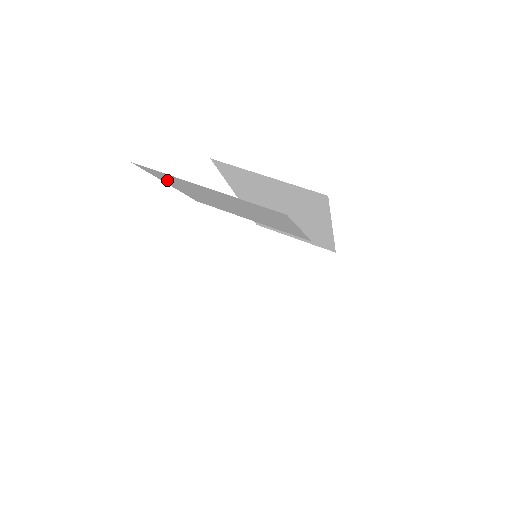
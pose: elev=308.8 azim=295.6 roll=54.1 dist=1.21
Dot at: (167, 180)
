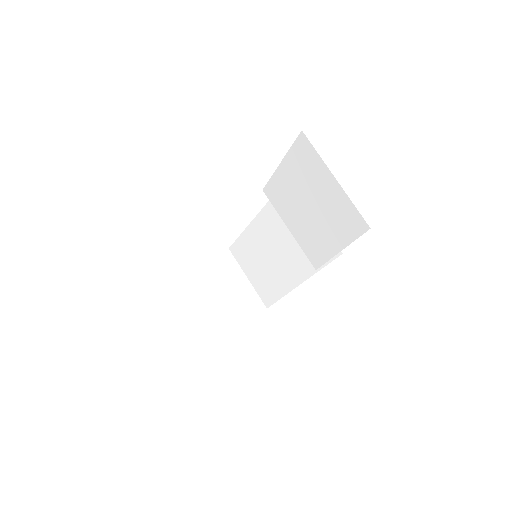
Dot at: (295, 159)
